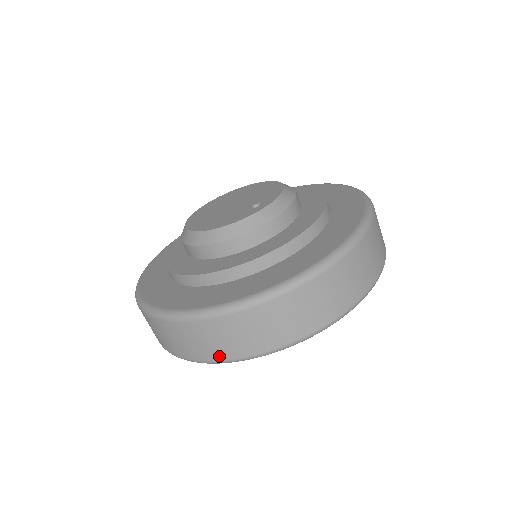
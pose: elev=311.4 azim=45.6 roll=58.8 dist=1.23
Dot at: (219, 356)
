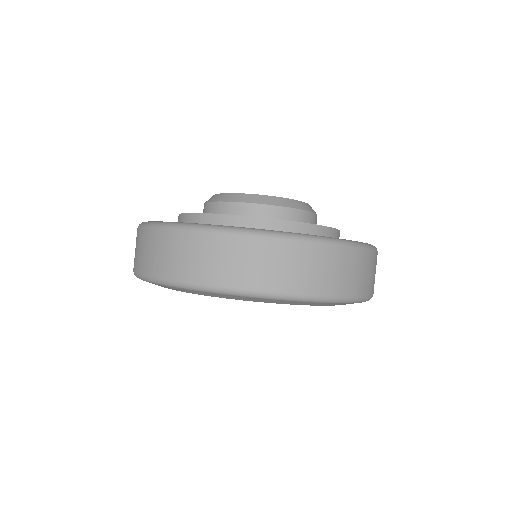
Dot at: (138, 267)
